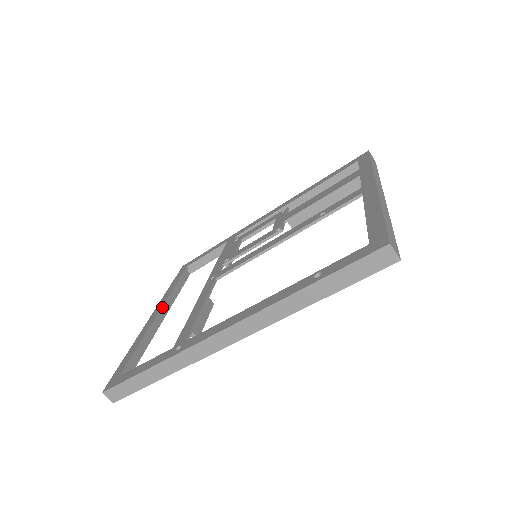
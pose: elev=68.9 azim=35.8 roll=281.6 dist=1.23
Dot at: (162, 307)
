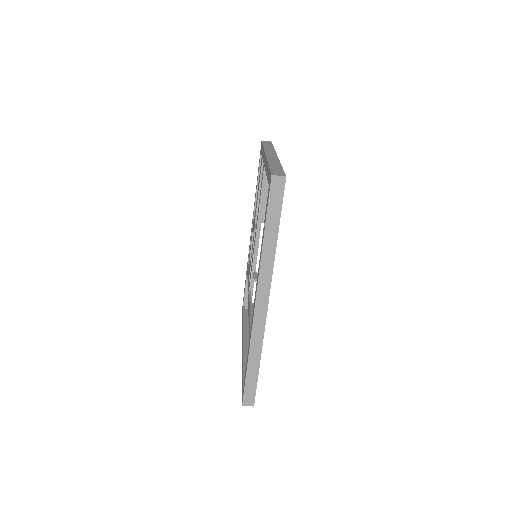
Dot at: (243, 338)
